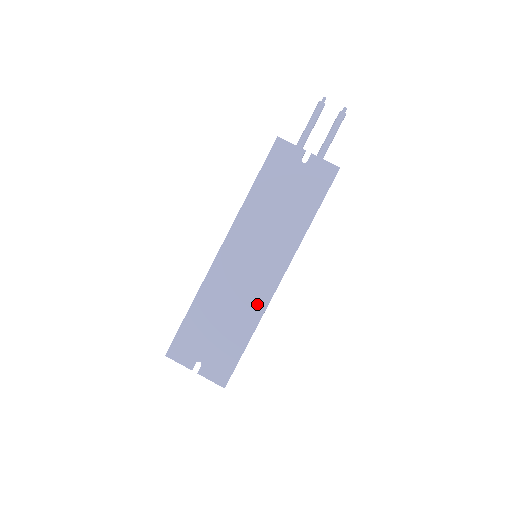
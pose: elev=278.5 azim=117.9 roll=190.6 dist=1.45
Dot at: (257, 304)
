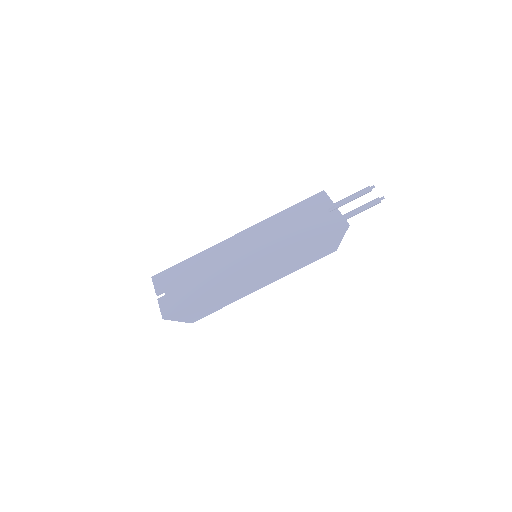
Dot at: (228, 278)
